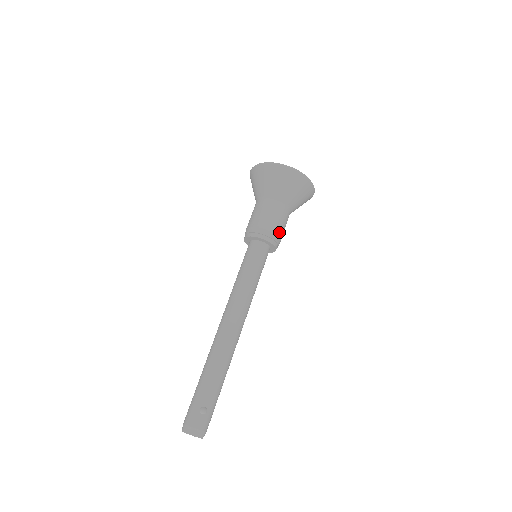
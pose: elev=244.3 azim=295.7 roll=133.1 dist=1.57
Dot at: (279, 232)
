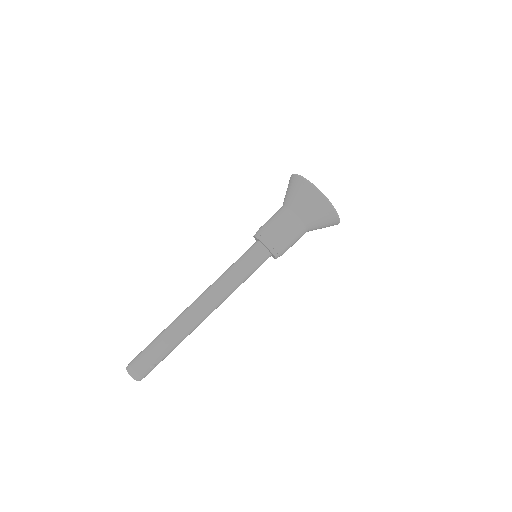
Dot at: occluded
